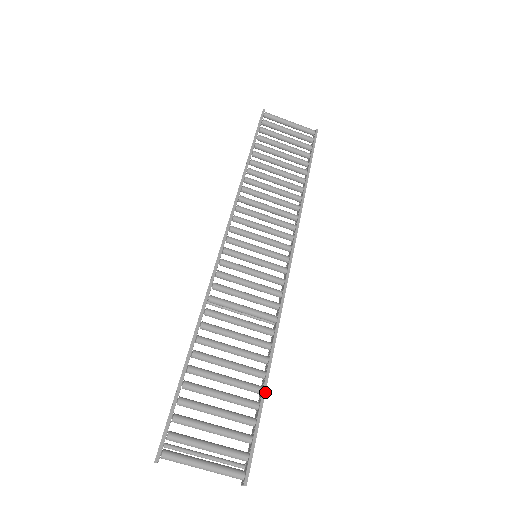
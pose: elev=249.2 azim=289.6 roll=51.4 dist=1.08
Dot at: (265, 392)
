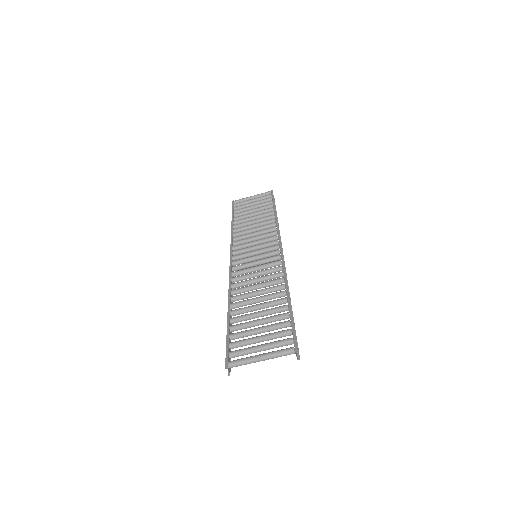
Dot at: (290, 306)
